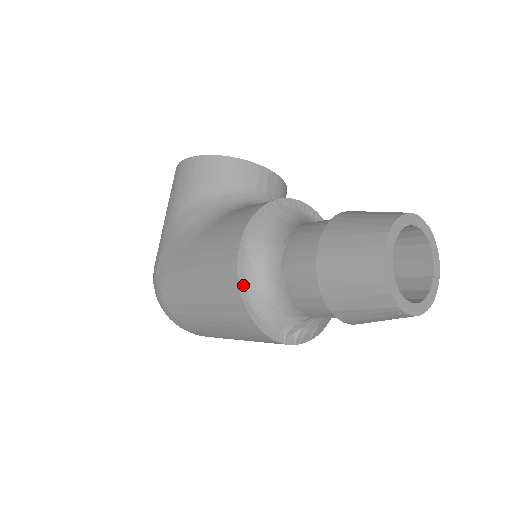
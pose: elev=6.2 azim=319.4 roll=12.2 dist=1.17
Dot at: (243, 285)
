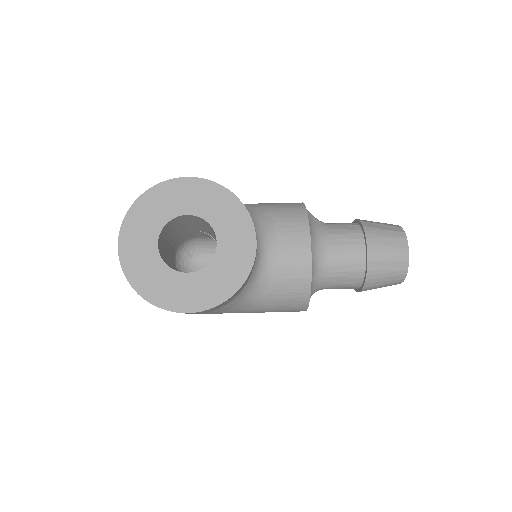
Dot at: occluded
